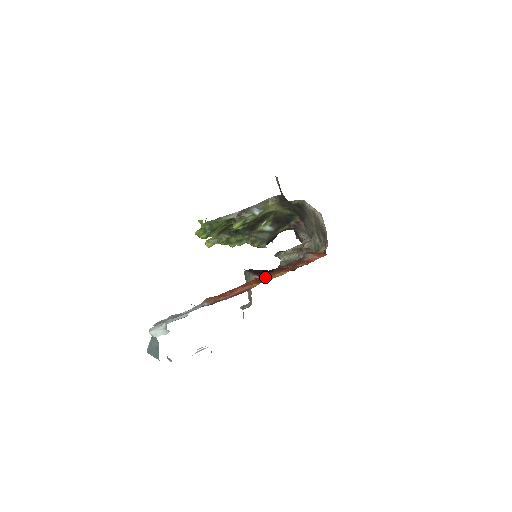
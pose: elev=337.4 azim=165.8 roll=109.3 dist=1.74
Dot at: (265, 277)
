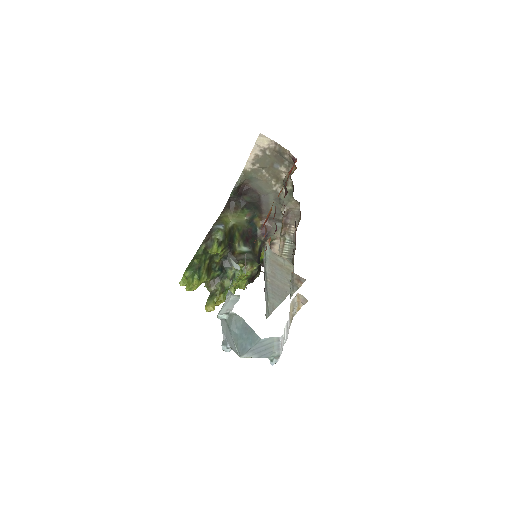
Dot at: (274, 215)
